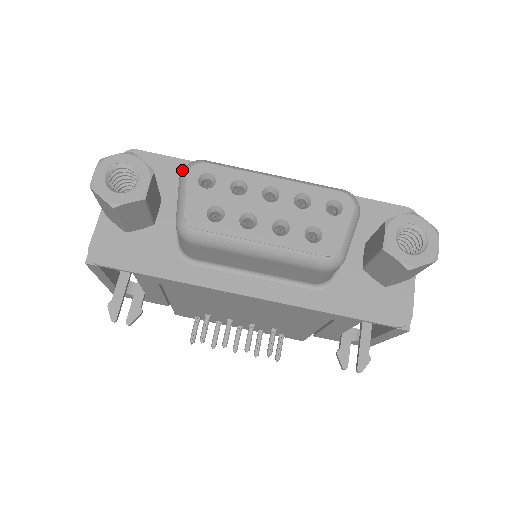
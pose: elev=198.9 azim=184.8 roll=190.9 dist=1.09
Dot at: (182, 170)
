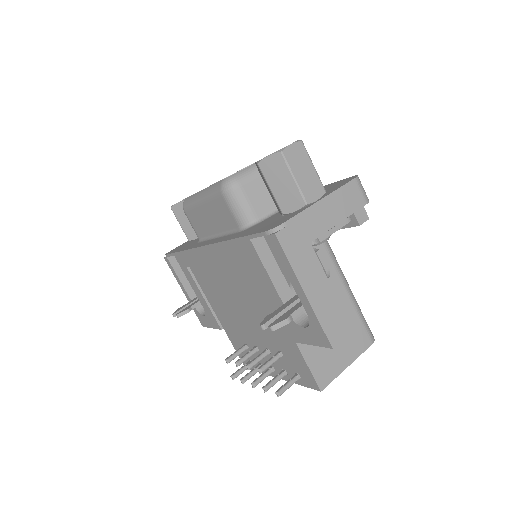
Dot at: occluded
